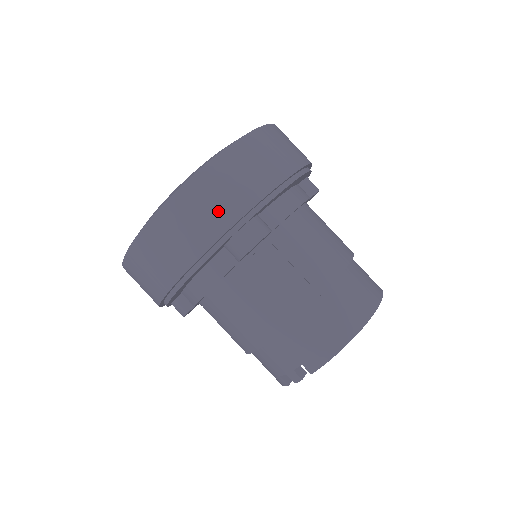
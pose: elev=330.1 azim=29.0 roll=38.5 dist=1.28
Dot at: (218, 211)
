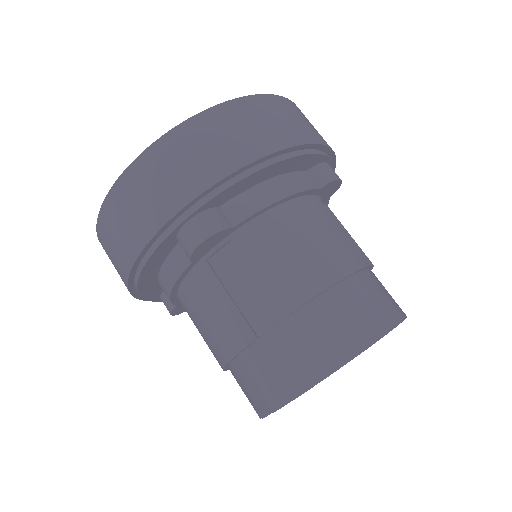
Dot at: (158, 199)
